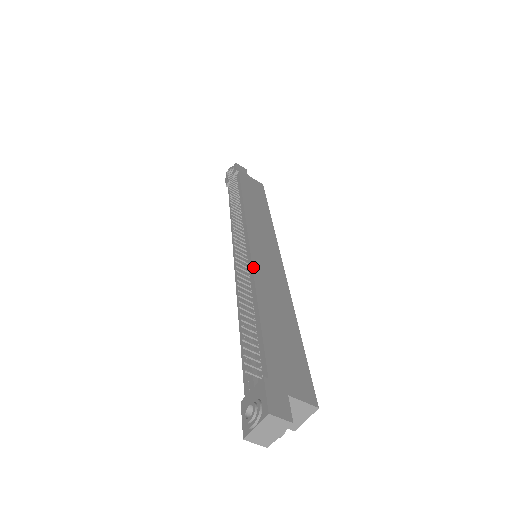
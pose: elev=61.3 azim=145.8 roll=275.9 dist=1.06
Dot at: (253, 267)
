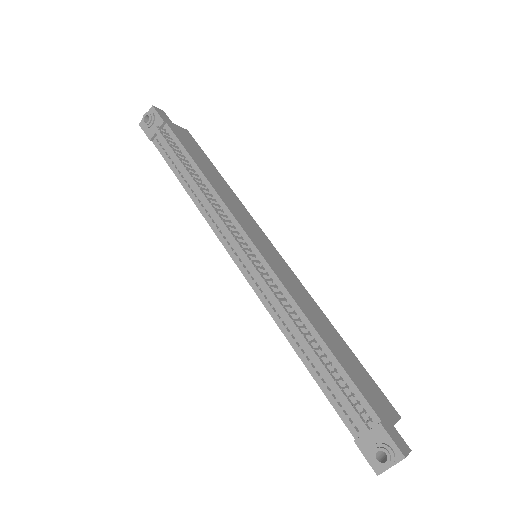
Dot at: (286, 288)
